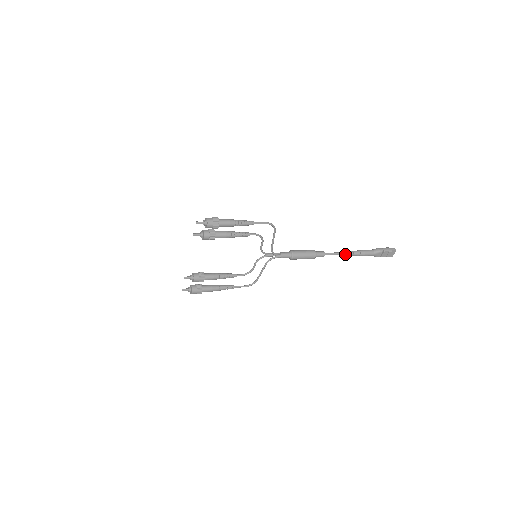
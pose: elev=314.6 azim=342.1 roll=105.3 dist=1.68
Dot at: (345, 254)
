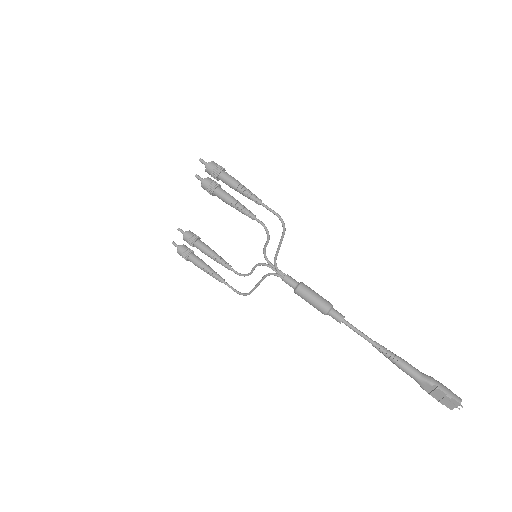
Dot at: (373, 344)
